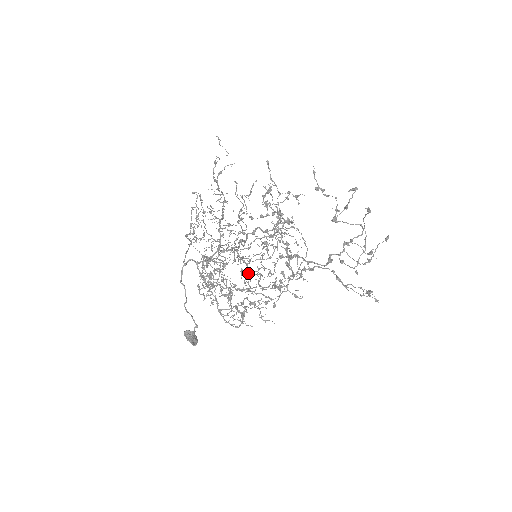
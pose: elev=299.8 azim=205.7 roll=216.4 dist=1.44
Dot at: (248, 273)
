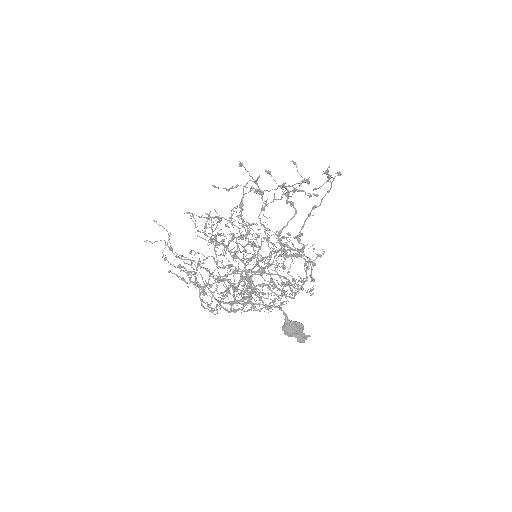
Dot at: (276, 285)
